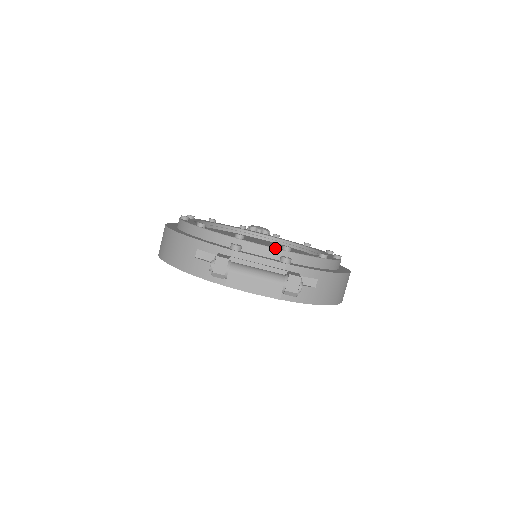
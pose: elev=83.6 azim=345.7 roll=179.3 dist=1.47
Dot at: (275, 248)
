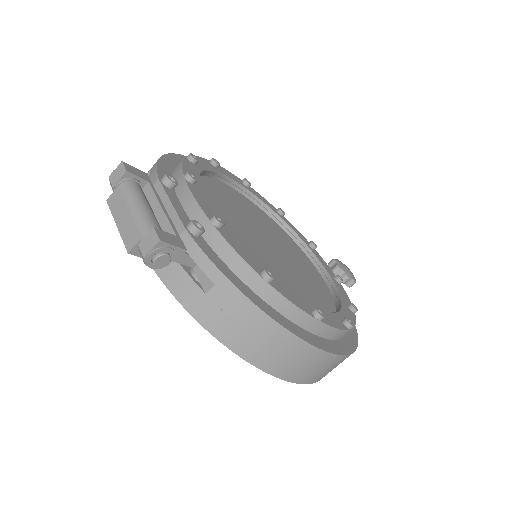
Dot at: (201, 208)
